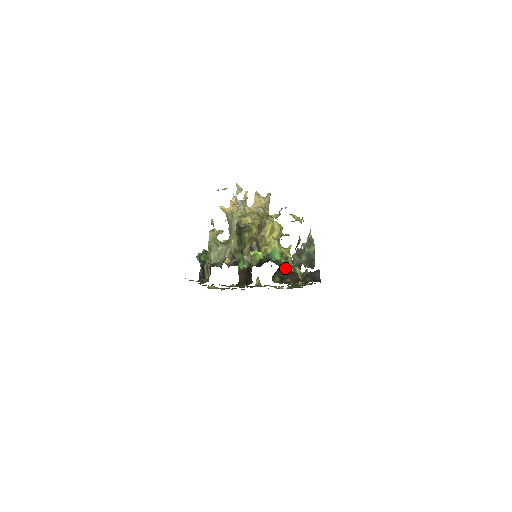
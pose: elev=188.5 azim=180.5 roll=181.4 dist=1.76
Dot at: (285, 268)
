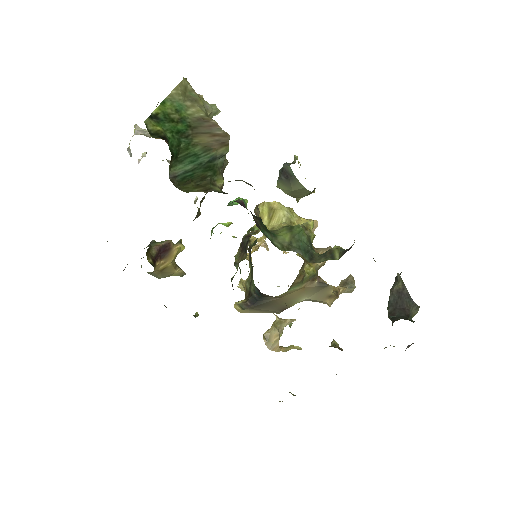
Dot at: (286, 235)
